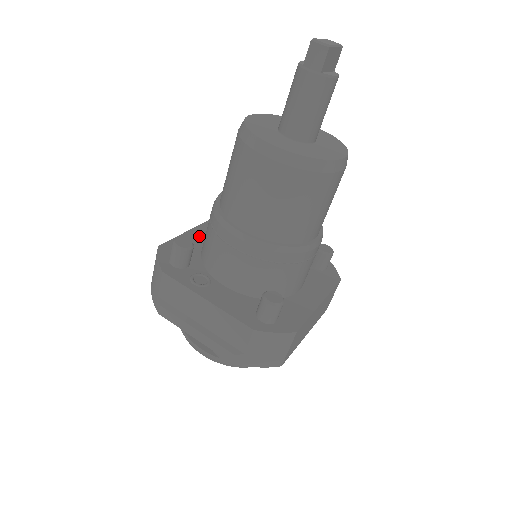
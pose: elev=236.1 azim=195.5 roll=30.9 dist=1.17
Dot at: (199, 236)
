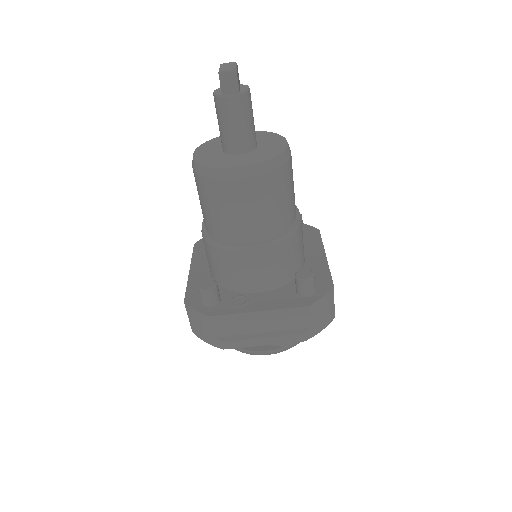
Dot at: (200, 272)
